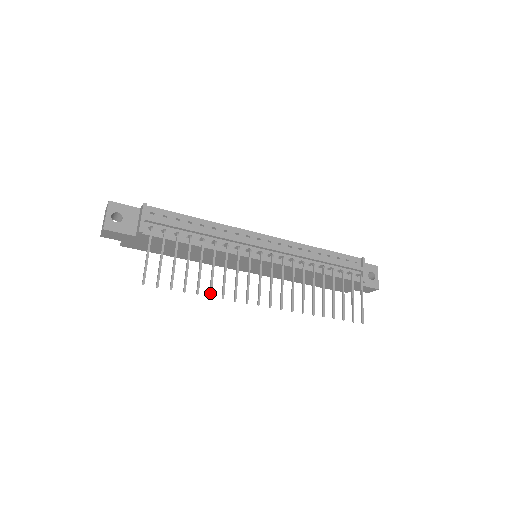
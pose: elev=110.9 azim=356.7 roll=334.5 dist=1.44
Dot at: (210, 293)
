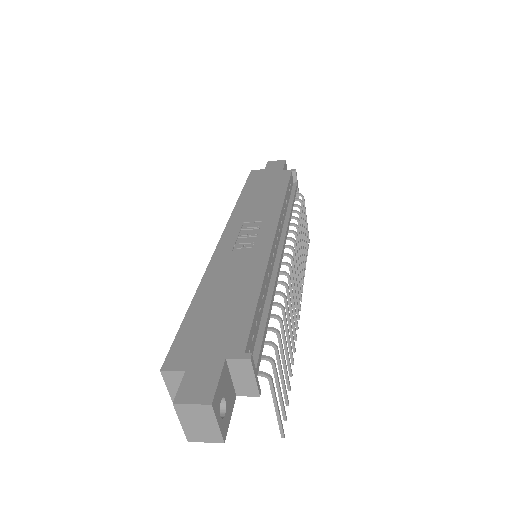
Dot at: occluded
